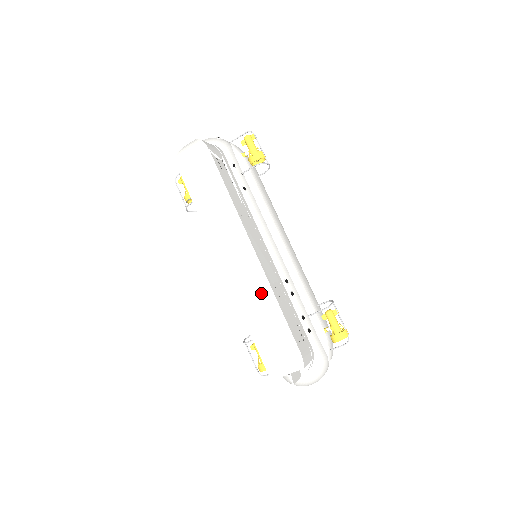
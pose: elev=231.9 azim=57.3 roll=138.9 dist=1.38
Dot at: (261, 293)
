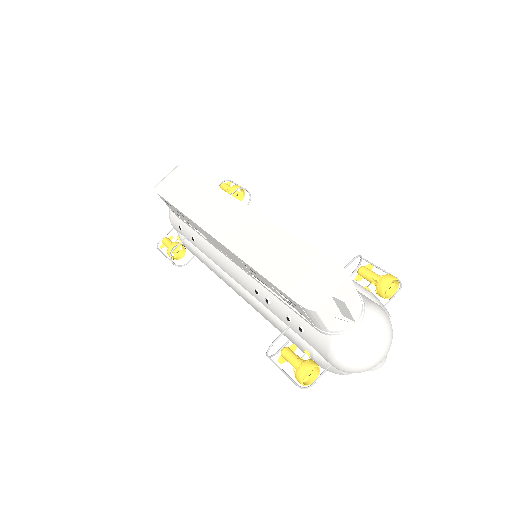
Dot at: (266, 234)
